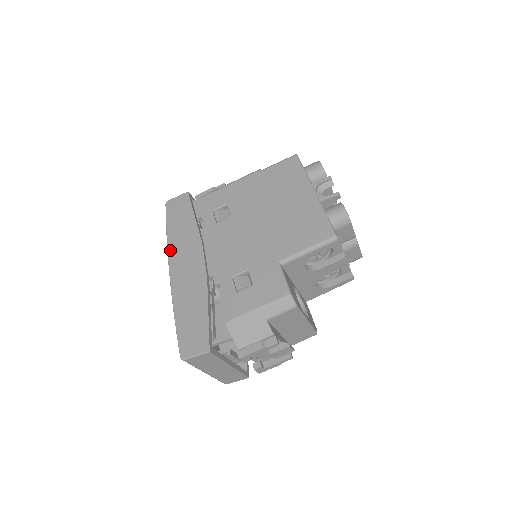
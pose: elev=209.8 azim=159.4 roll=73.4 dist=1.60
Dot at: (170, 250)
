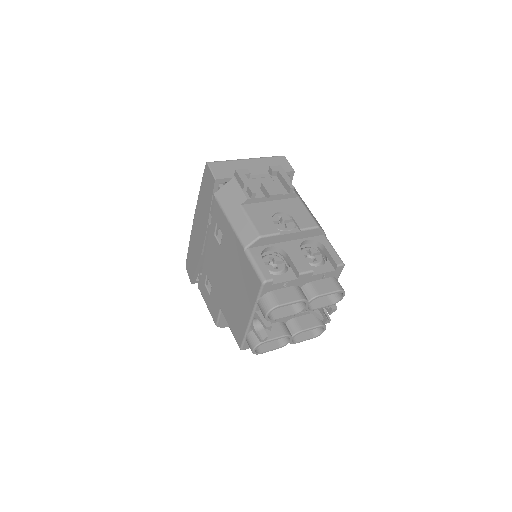
Dot at: (197, 206)
